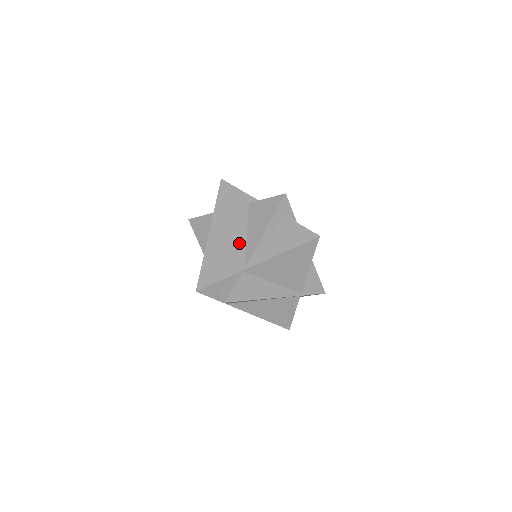
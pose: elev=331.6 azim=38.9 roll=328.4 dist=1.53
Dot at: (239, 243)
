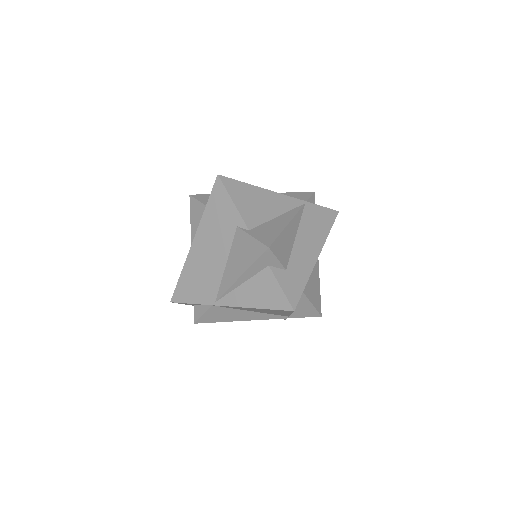
Dot at: (216, 272)
